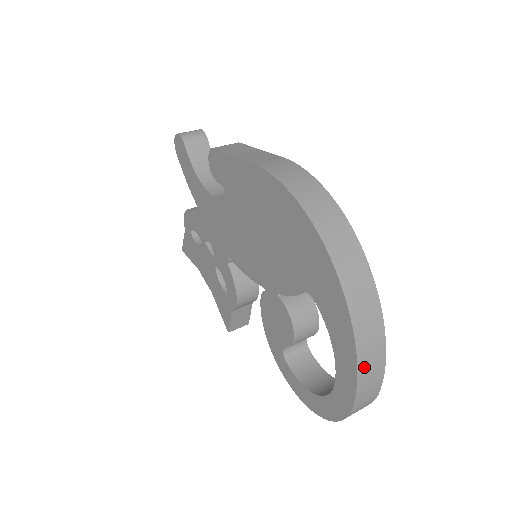
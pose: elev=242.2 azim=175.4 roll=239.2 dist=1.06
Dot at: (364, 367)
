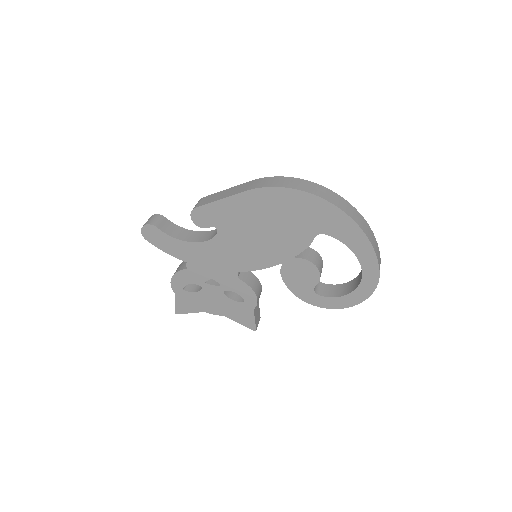
Dot at: (373, 244)
